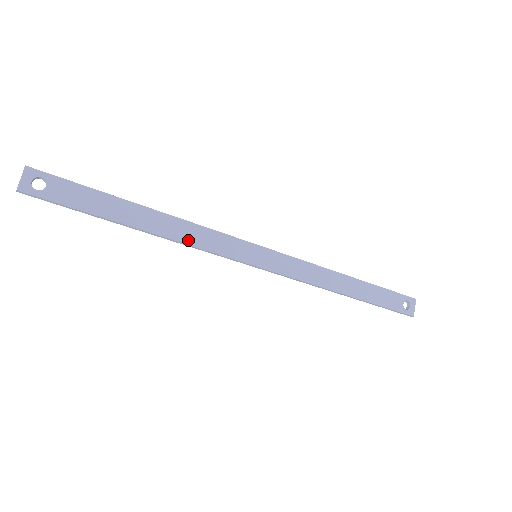
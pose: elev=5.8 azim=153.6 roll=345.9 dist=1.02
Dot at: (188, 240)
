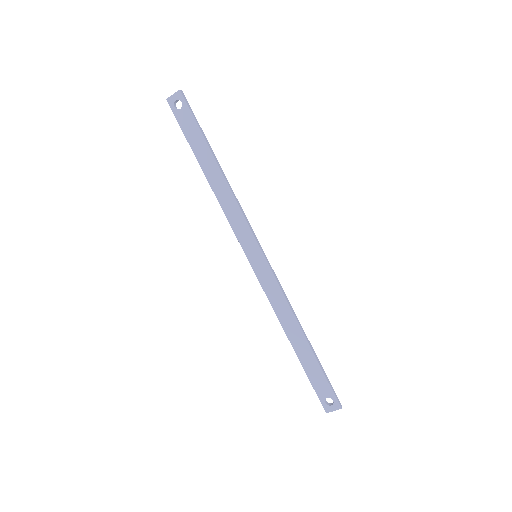
Dot at: (224, 206)
